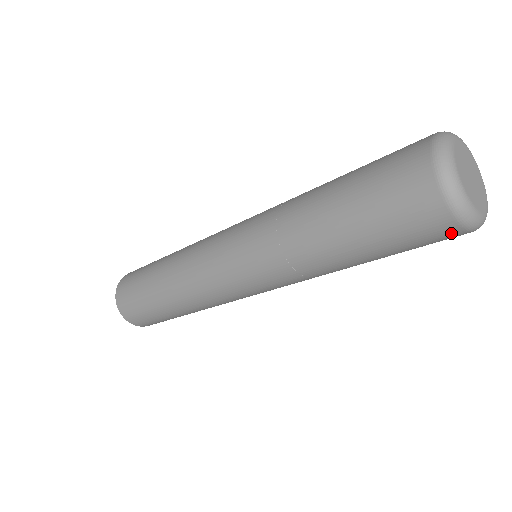
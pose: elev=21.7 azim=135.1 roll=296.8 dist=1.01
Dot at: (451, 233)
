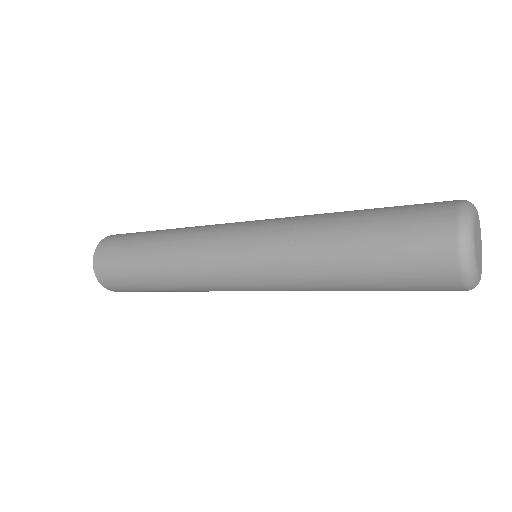
Dot at: occluded
